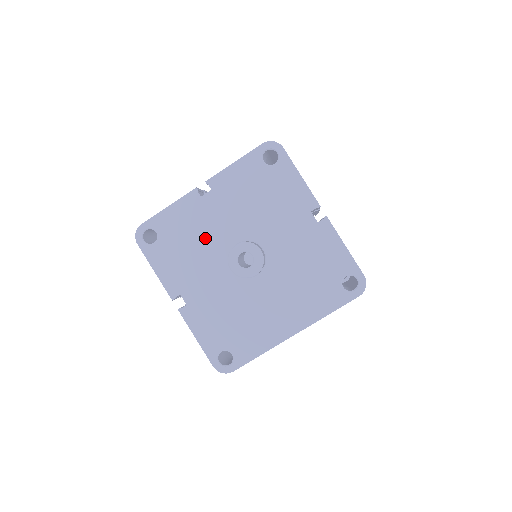
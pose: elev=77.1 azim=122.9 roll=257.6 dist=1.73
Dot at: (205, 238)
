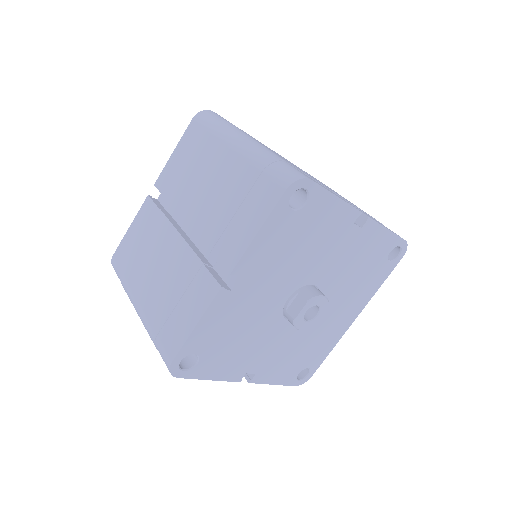
Dot at: (252, 319)
